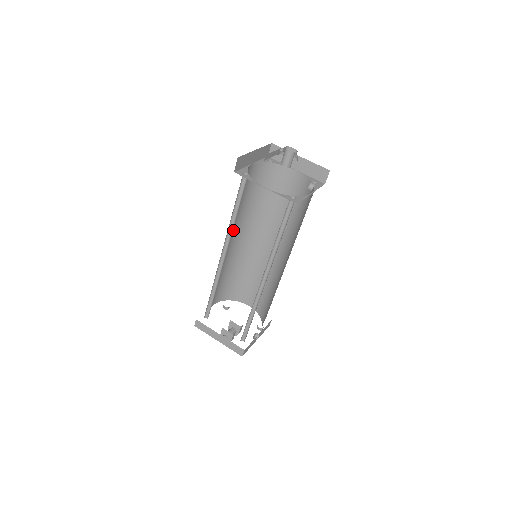
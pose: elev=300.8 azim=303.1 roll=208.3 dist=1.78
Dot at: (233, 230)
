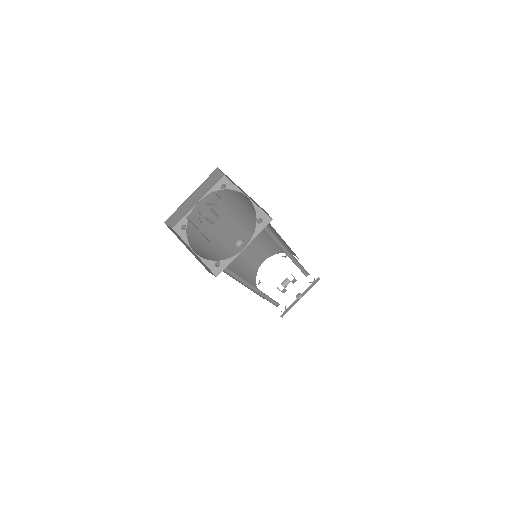
Dot at: (231, 232)
